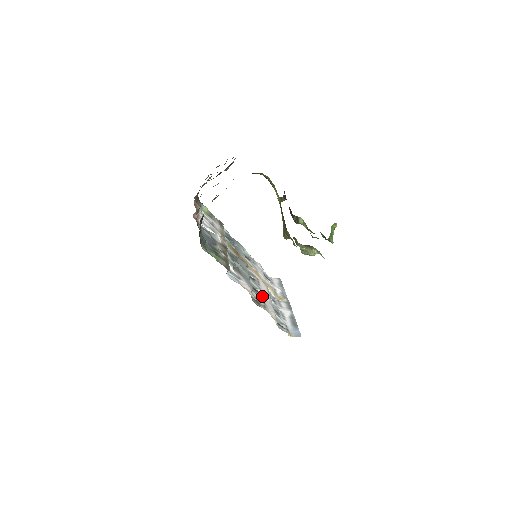
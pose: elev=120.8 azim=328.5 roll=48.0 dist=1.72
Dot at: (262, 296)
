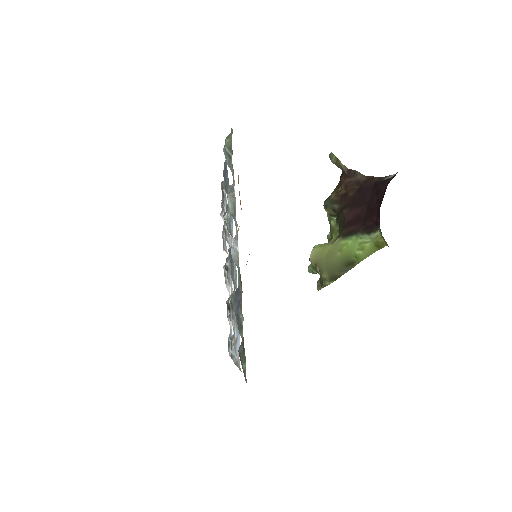
Dot at: occluded
